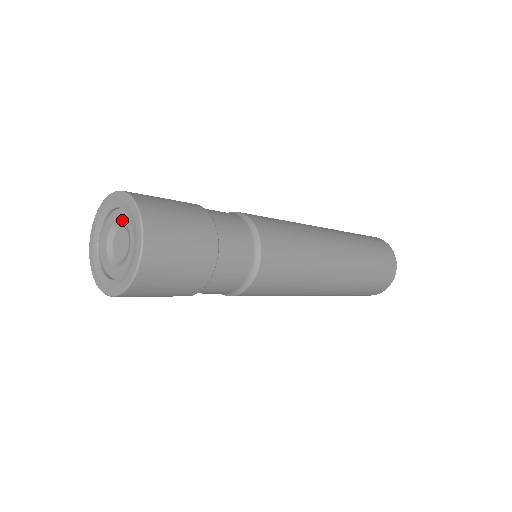
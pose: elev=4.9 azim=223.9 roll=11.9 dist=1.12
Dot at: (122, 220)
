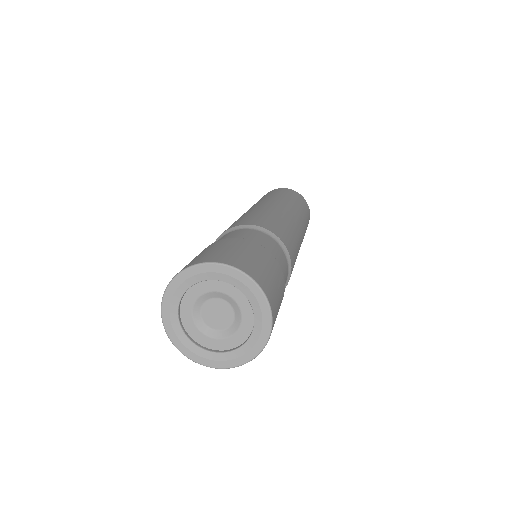
Dot at: (234, 300)
